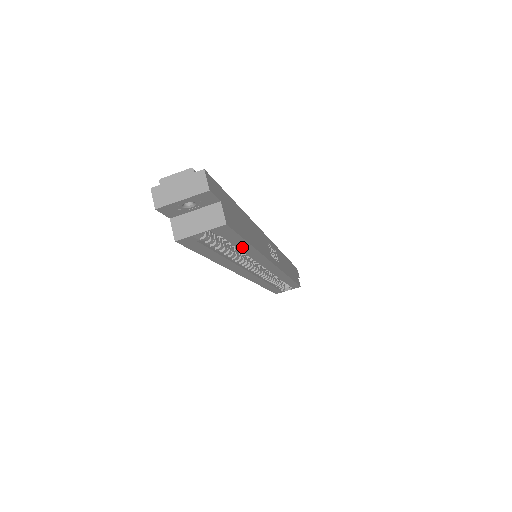
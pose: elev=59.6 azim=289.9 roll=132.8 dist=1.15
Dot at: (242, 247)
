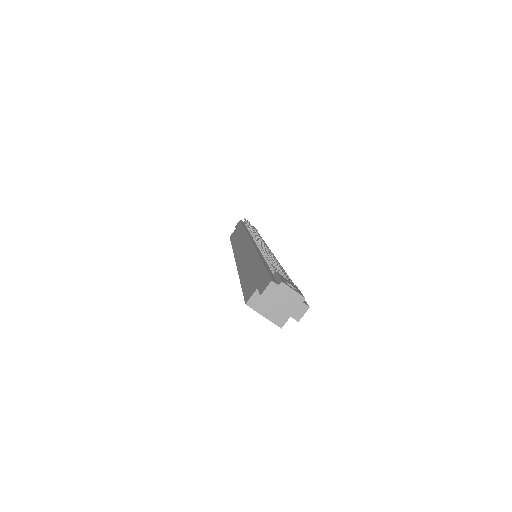
Dot at: occluded
